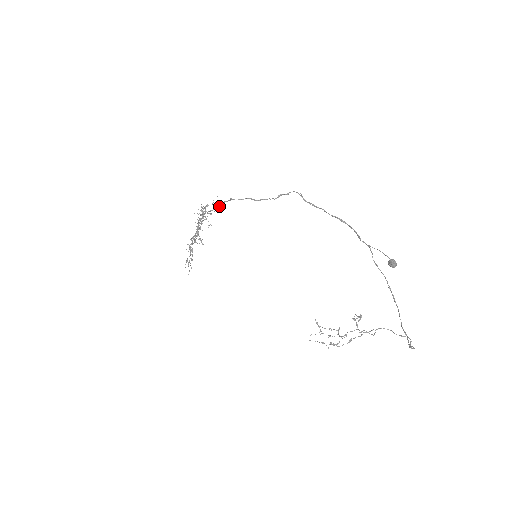
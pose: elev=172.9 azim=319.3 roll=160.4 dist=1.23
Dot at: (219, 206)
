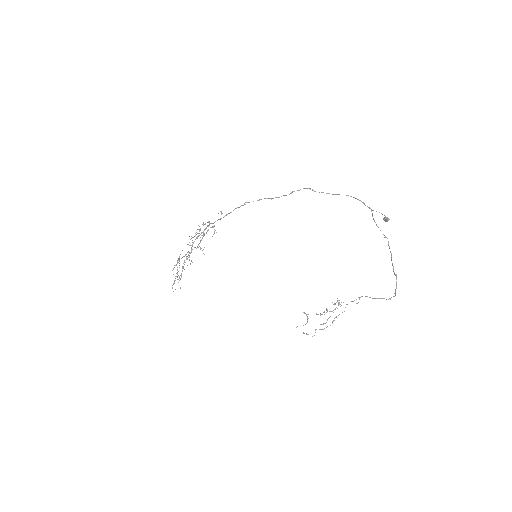
Dot at: (231, 212)
